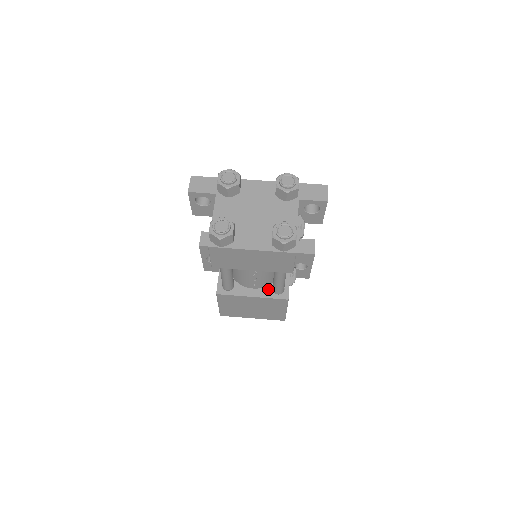
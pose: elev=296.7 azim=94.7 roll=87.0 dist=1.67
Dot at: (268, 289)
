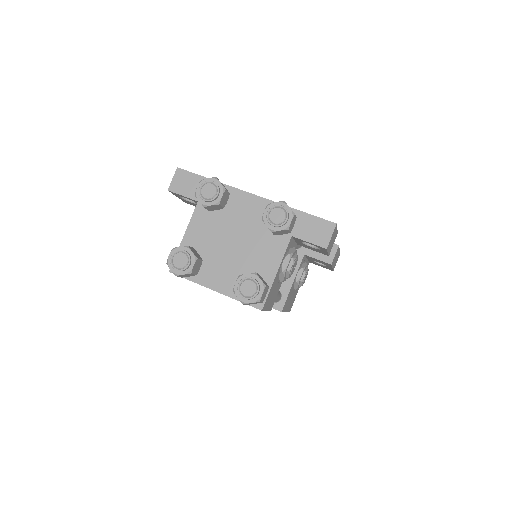
Dot at: occluded
